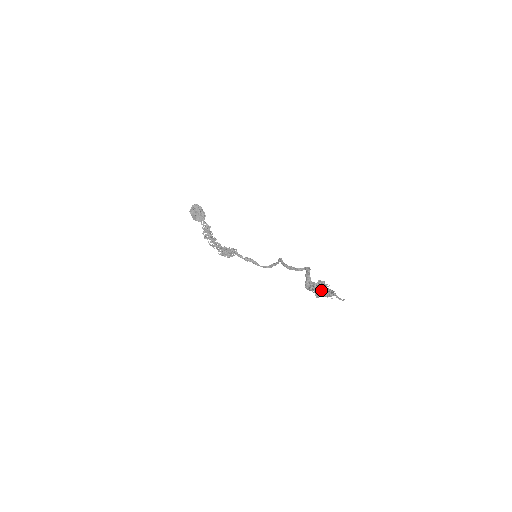
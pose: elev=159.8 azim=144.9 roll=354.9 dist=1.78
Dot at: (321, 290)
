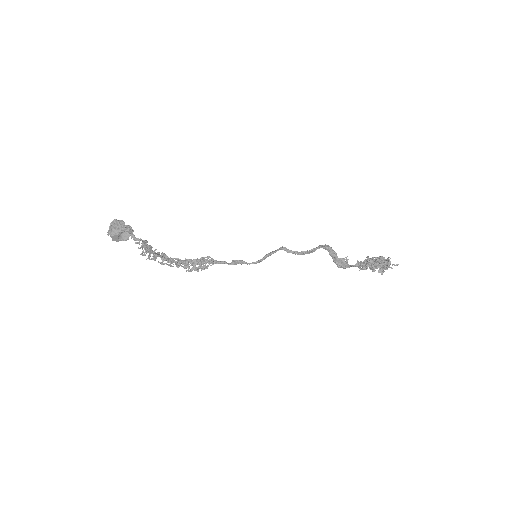
Dot at: (384, 266)
